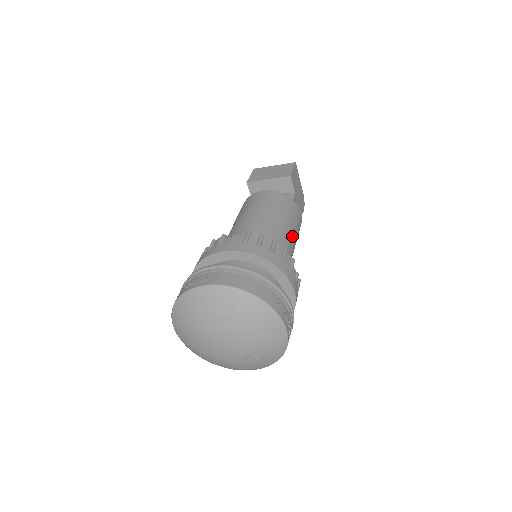
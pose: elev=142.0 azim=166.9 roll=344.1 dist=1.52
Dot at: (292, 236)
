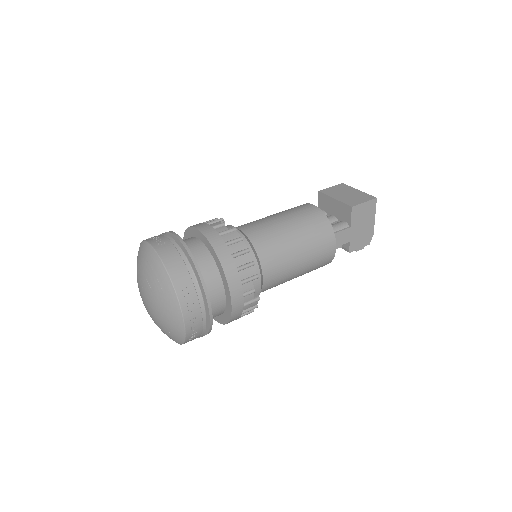
Dot at: (296, 259)
